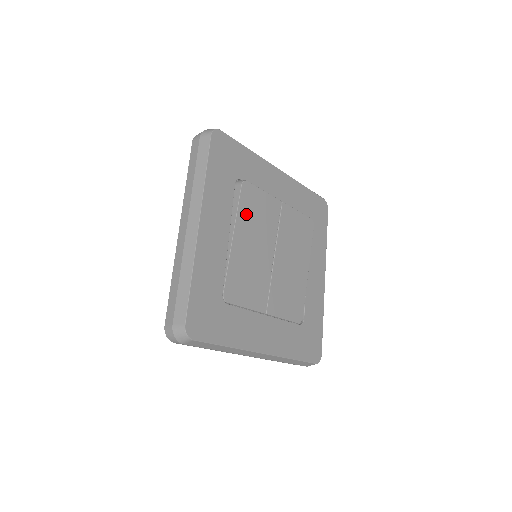
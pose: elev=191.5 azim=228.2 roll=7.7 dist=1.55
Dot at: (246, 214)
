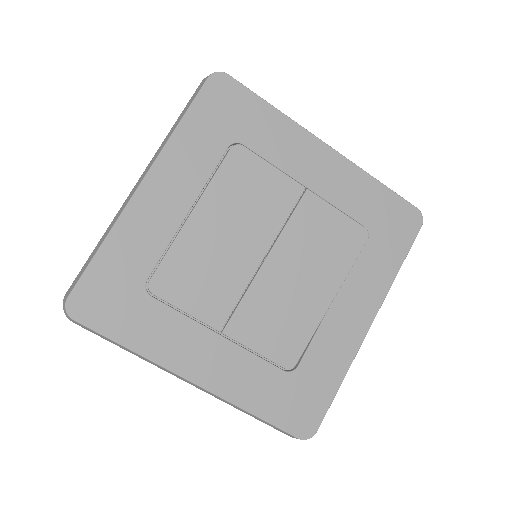
Dot at: (226, 189)
